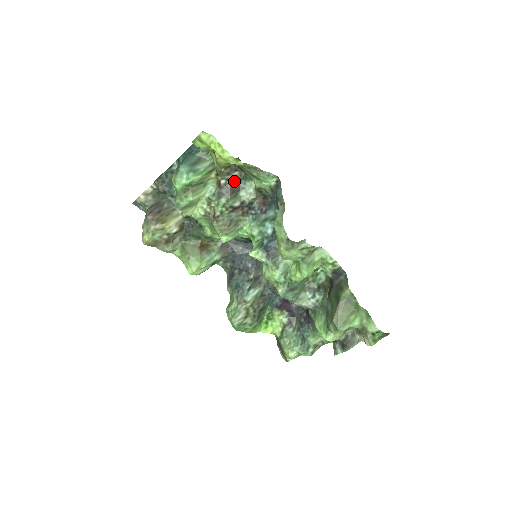
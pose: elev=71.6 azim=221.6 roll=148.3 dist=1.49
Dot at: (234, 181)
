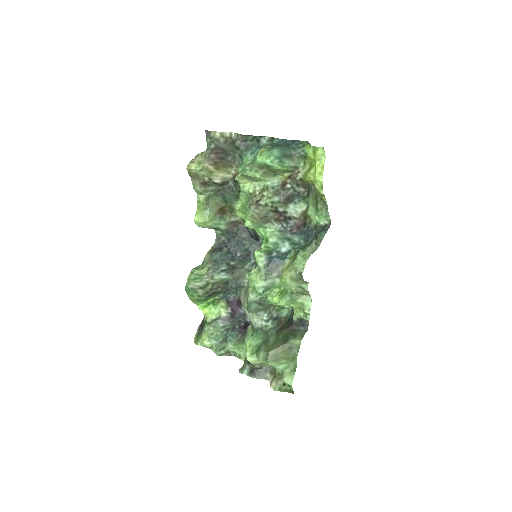
Dot at: (295, 193)
